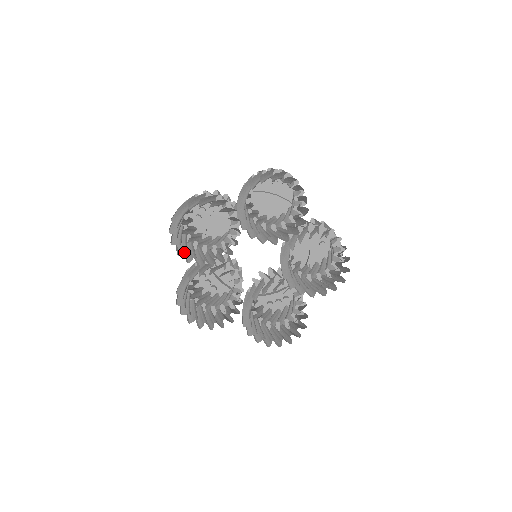
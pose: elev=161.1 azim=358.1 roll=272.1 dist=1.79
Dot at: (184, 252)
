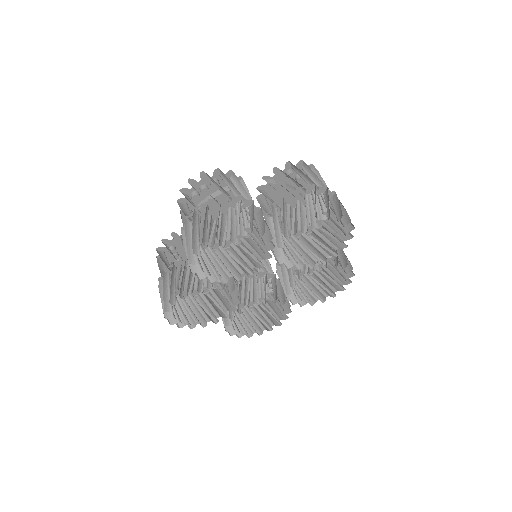
Dot at: (200, 270)
